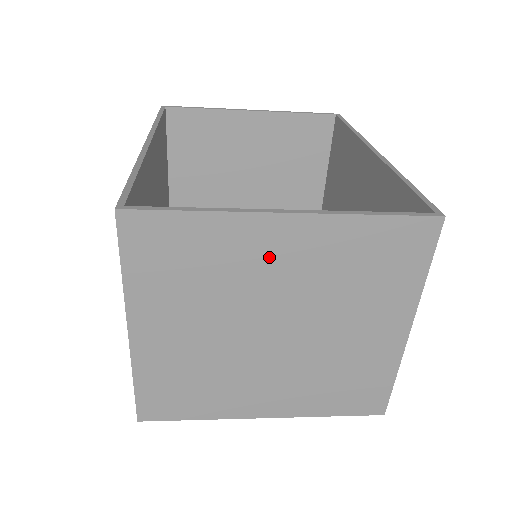
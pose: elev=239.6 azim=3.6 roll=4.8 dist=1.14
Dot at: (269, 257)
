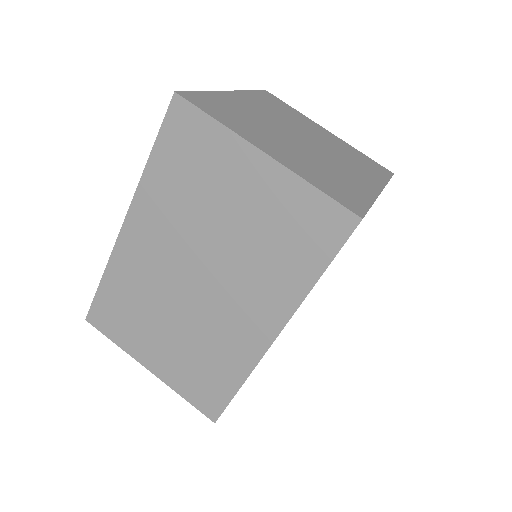
Dot at: (250, 107)
